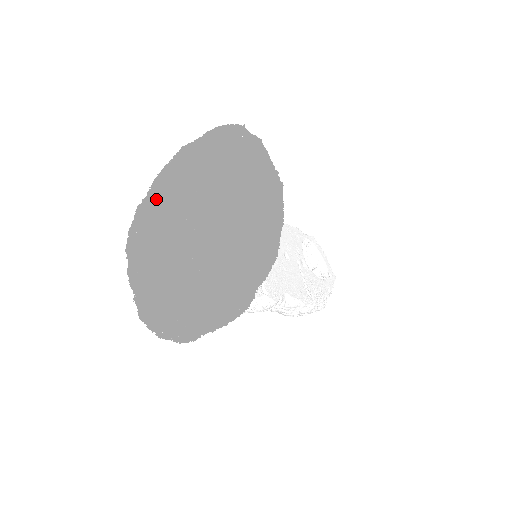
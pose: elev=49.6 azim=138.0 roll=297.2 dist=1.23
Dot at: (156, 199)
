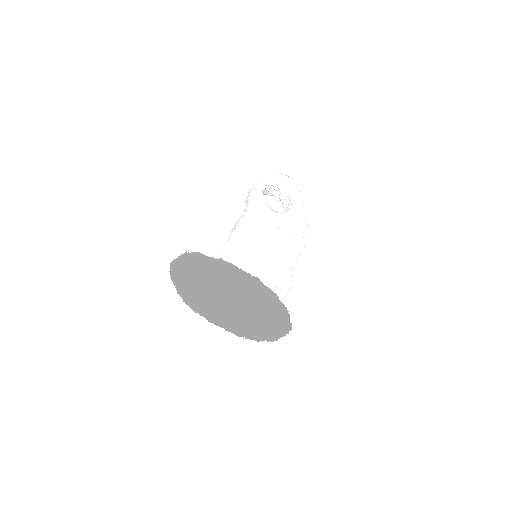
Dot at: (184, 287)
